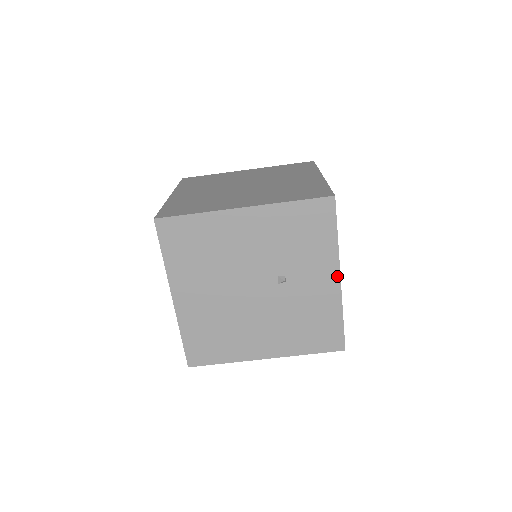
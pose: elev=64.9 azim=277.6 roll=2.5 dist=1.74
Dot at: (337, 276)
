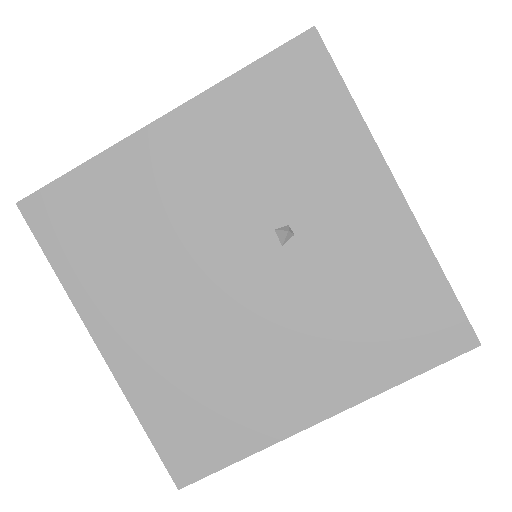
Dot at: (390, 185)
